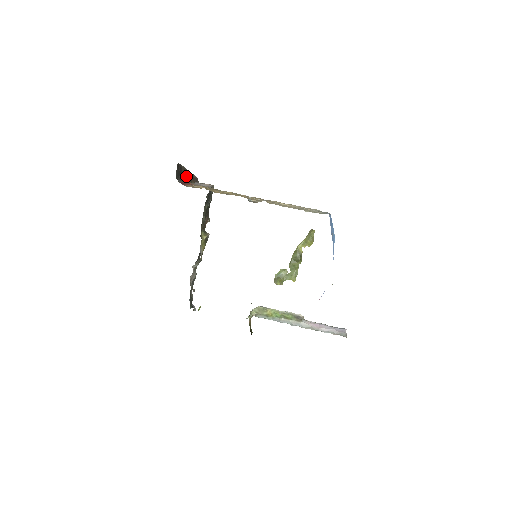
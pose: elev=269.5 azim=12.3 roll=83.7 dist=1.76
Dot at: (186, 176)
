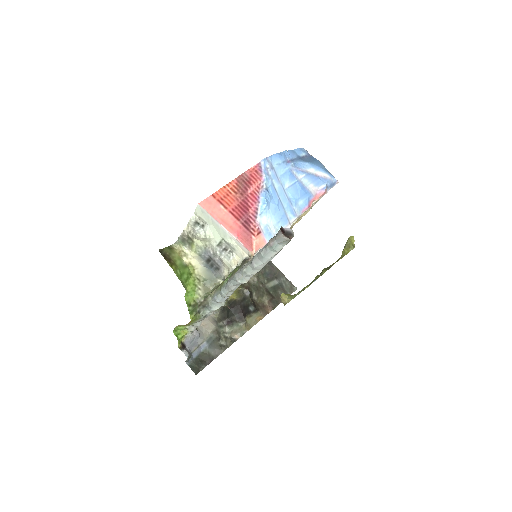
Dot at: occluded
